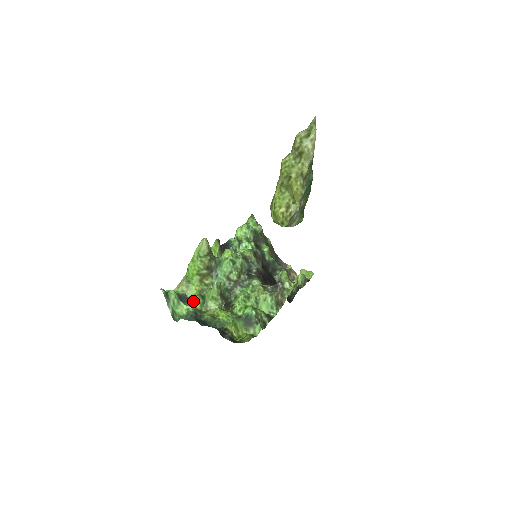
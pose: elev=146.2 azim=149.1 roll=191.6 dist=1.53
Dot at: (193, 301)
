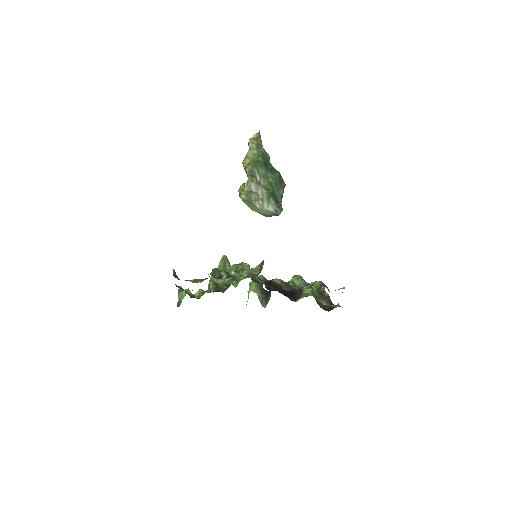
Dot at: occluded
